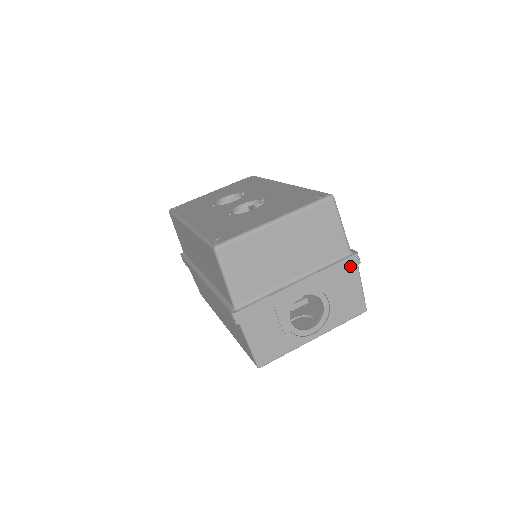
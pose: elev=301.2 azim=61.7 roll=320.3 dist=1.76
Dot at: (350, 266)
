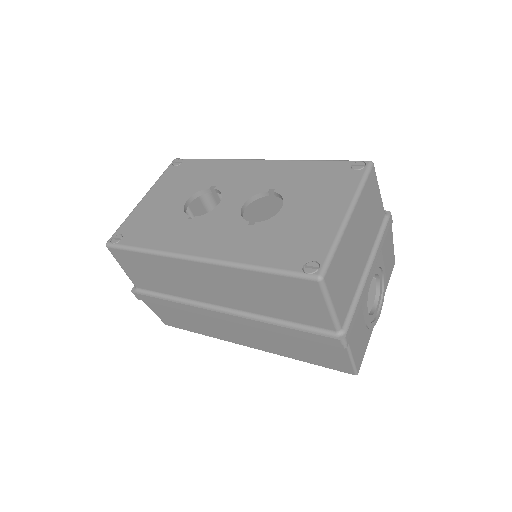
Dot at: (389, 228)
